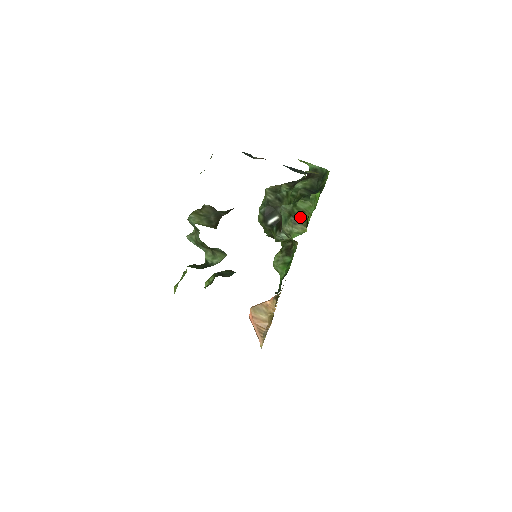
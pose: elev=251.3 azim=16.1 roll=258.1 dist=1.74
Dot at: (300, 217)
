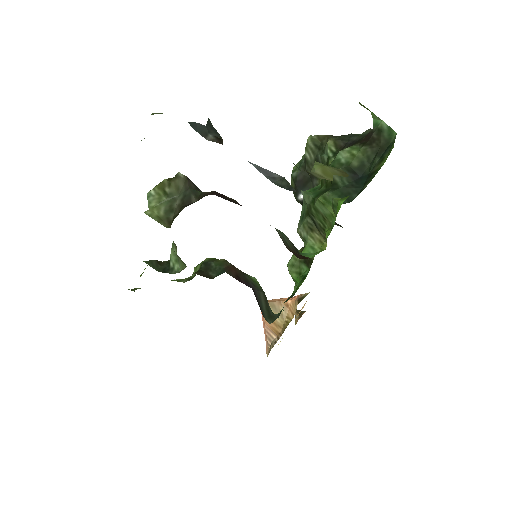
Dot at: (319, 223)
